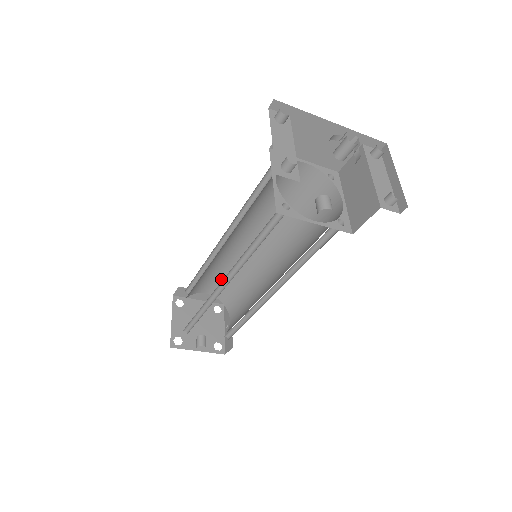
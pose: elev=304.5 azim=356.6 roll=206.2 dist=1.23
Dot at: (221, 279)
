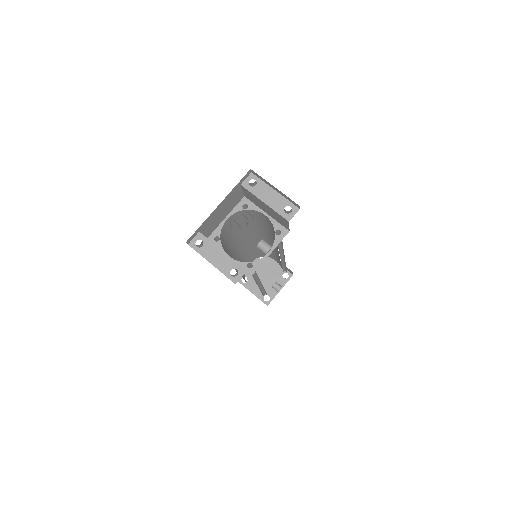
Dot at: (249, 256)
